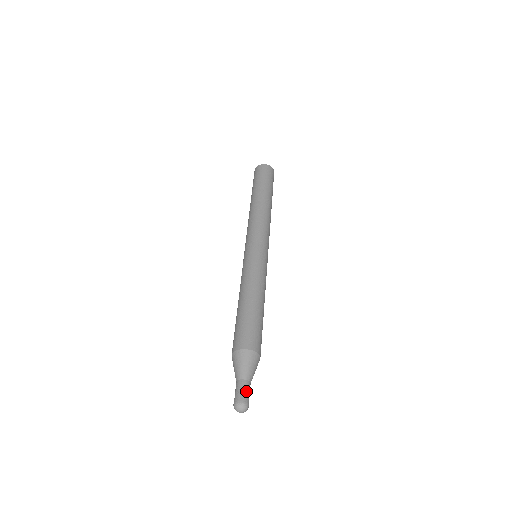
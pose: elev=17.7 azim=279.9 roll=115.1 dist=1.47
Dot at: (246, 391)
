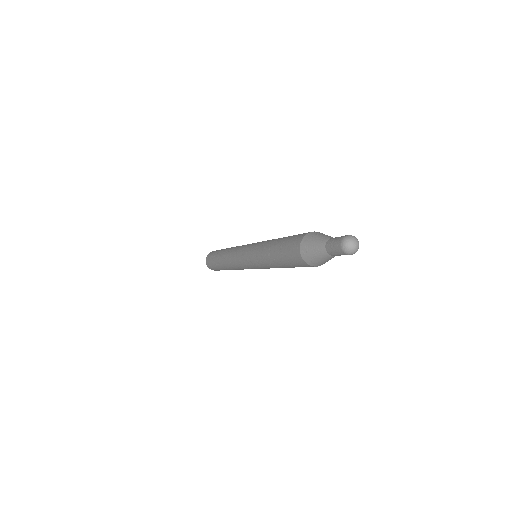
Dot at: occluded
